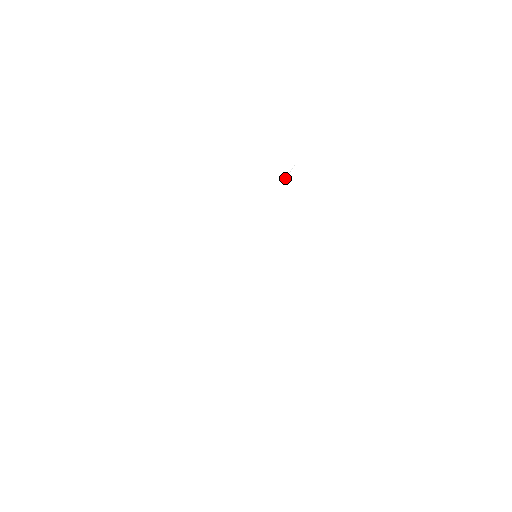
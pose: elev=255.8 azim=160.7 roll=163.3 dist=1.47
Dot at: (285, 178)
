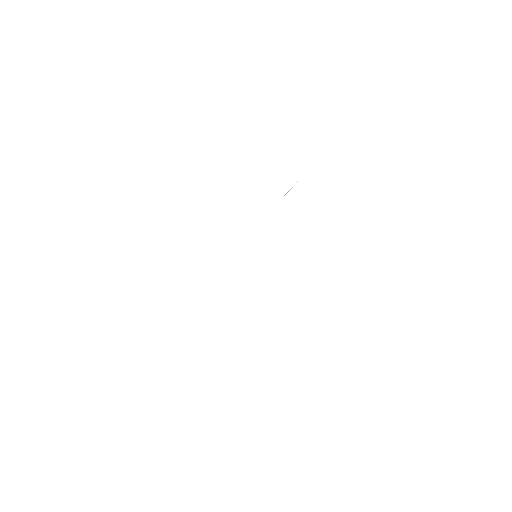
Dot at: (287, 192)
